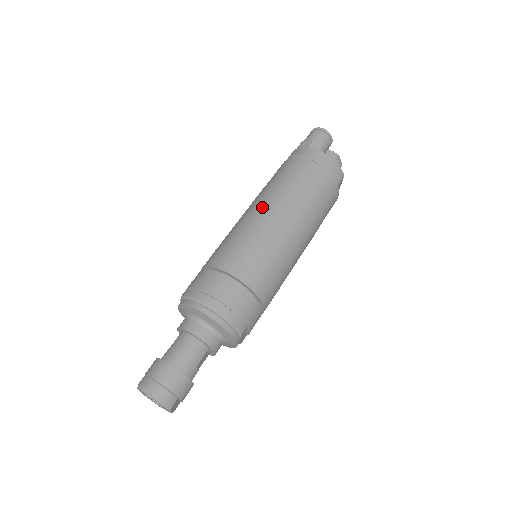
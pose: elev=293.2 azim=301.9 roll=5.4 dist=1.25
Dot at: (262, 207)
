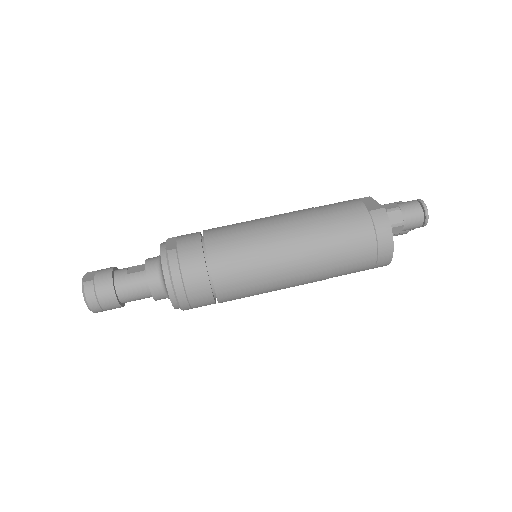
Dot at: (295, 248)
